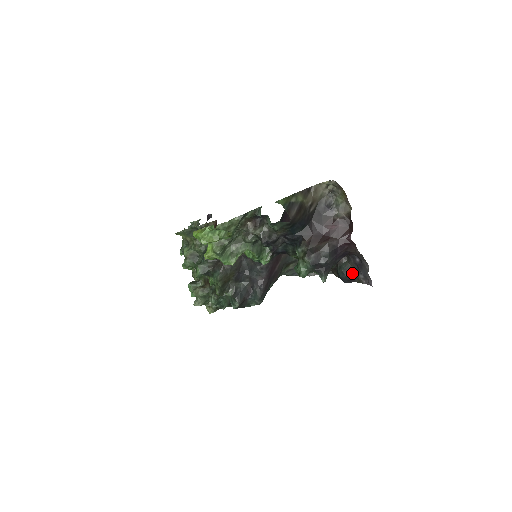
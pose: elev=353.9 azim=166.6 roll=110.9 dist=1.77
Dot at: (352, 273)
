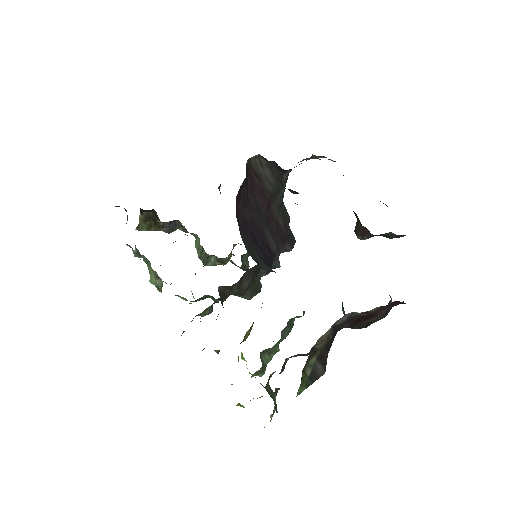
Dot at: occluded
